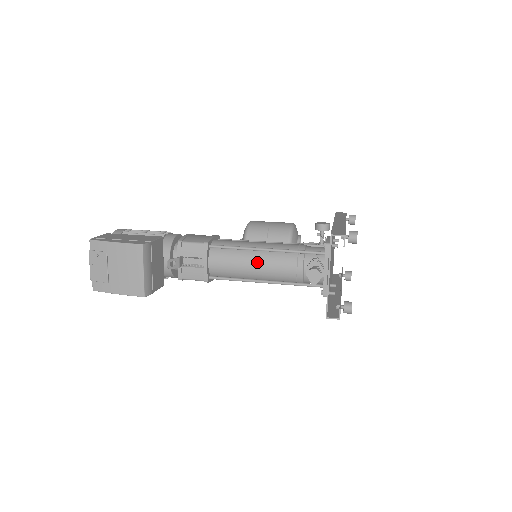
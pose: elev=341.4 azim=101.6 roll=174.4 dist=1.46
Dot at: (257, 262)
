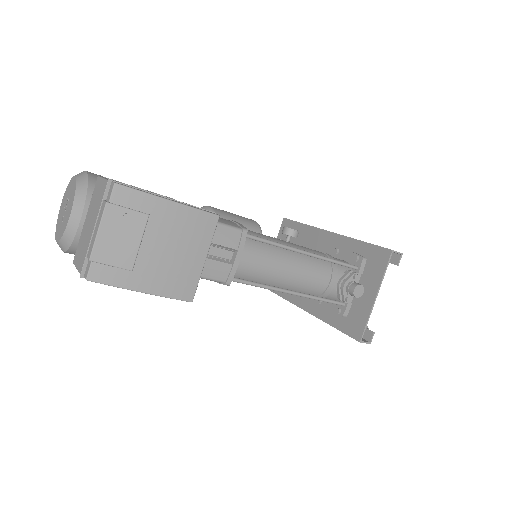
Dot at: (294, 267)
